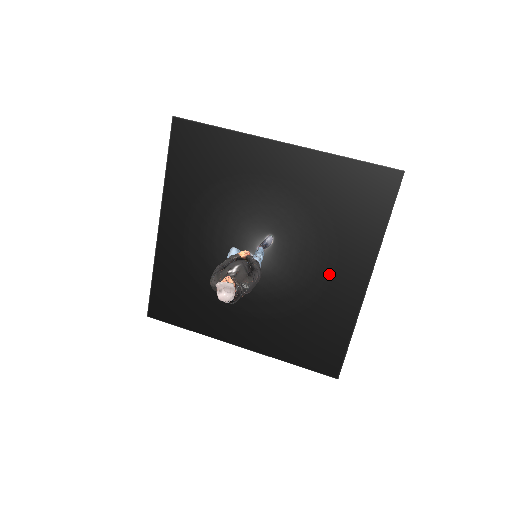
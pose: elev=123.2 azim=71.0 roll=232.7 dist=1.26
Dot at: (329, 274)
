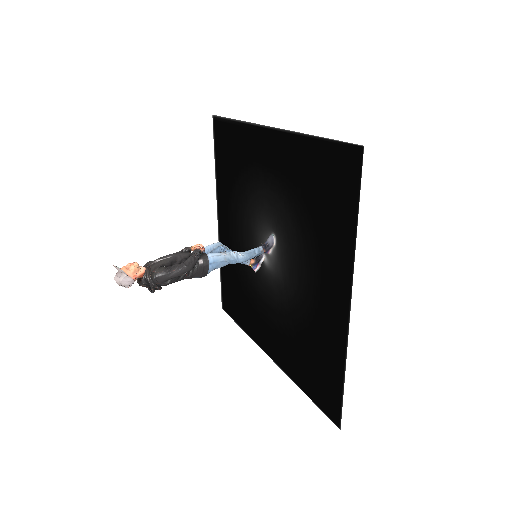
Dot at: (317, 287)
